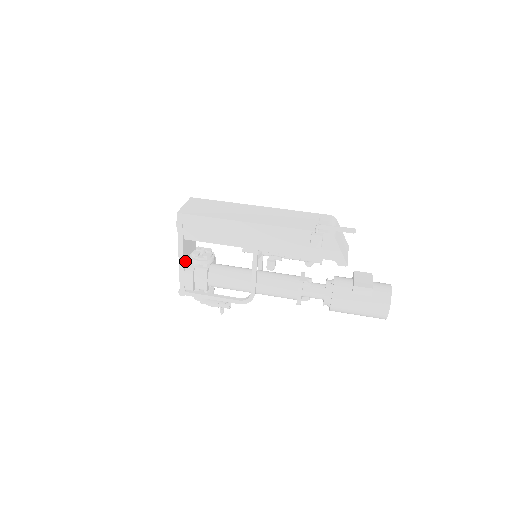
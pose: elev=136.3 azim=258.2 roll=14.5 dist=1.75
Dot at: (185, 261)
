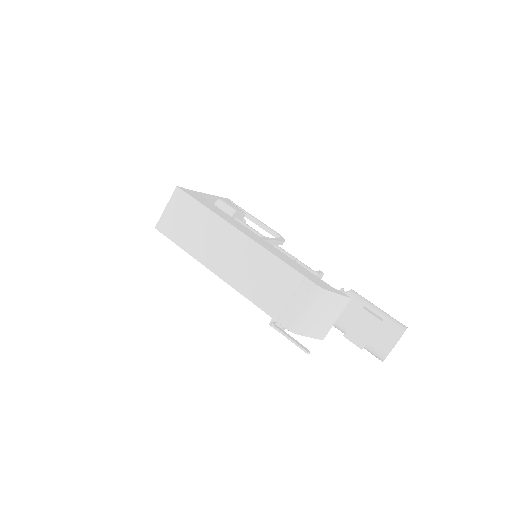
Dot at: occluded
